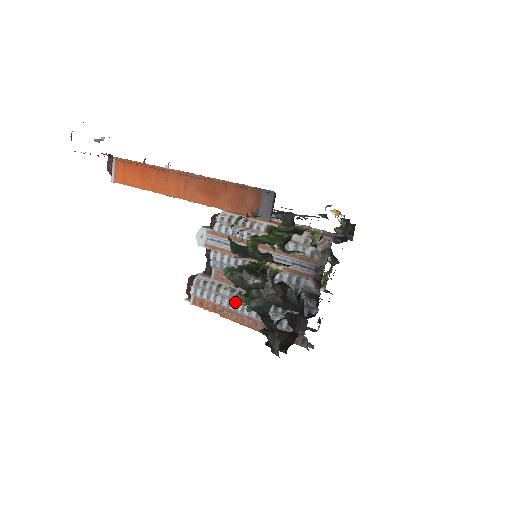
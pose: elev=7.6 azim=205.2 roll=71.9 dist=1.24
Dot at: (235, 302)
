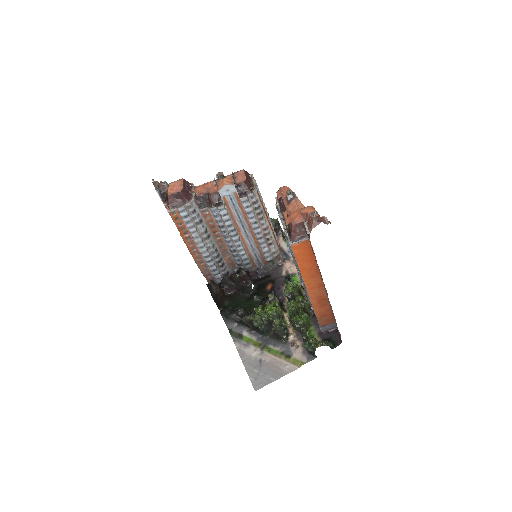
Dot at: (202, 240)
